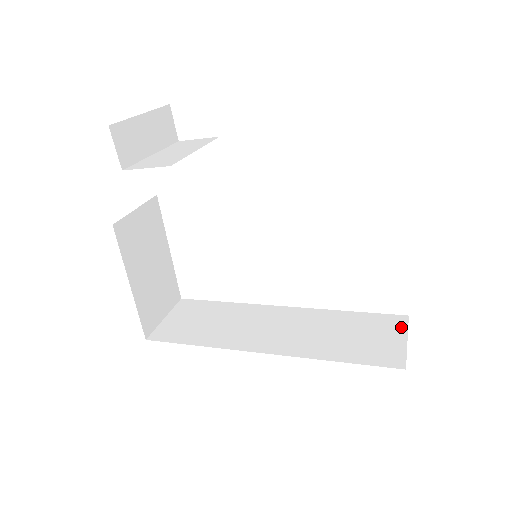
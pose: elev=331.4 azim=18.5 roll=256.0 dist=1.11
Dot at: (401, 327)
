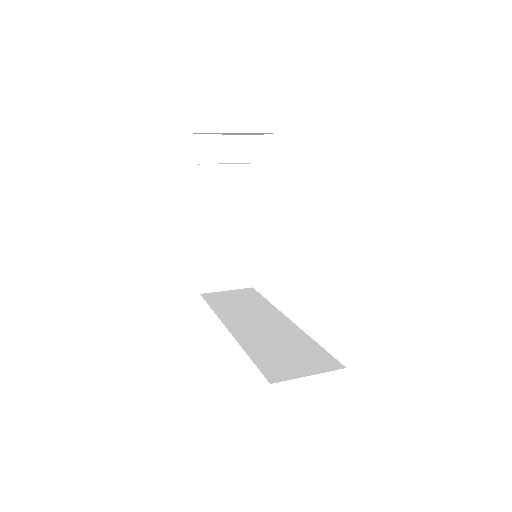
Dot at: (324, 368)
